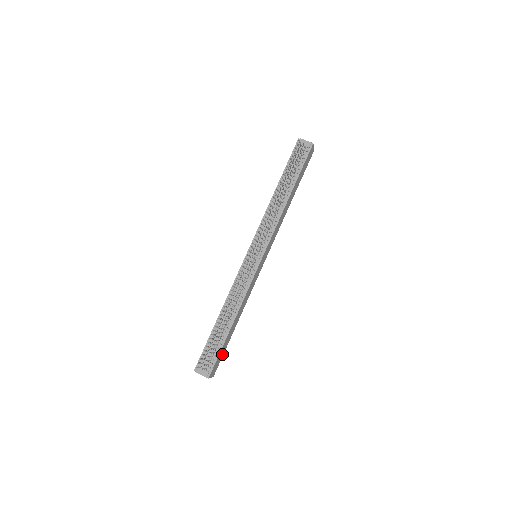
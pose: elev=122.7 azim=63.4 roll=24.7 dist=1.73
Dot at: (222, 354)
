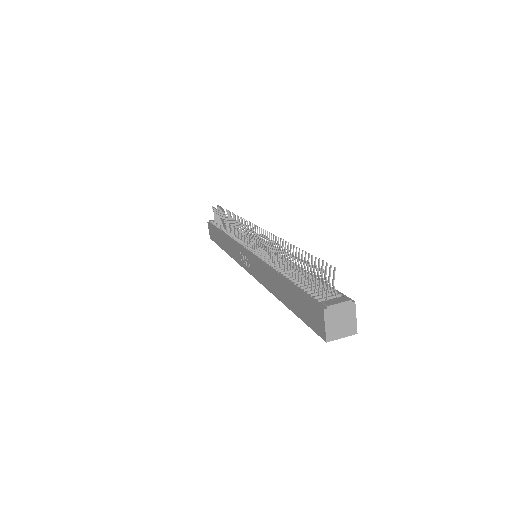
Dot at: occluded
